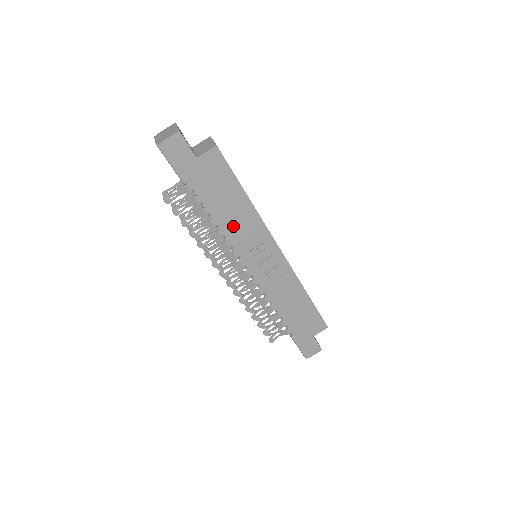
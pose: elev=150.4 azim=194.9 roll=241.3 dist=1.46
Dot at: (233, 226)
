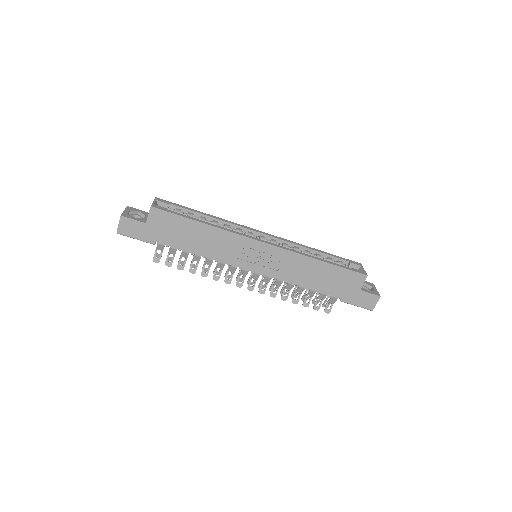
Dot at: (211, 249)
